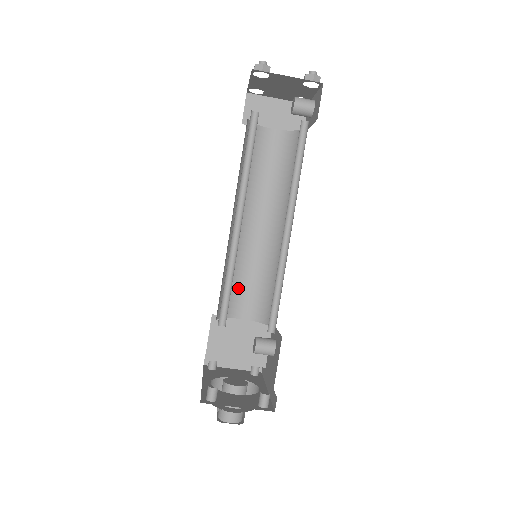
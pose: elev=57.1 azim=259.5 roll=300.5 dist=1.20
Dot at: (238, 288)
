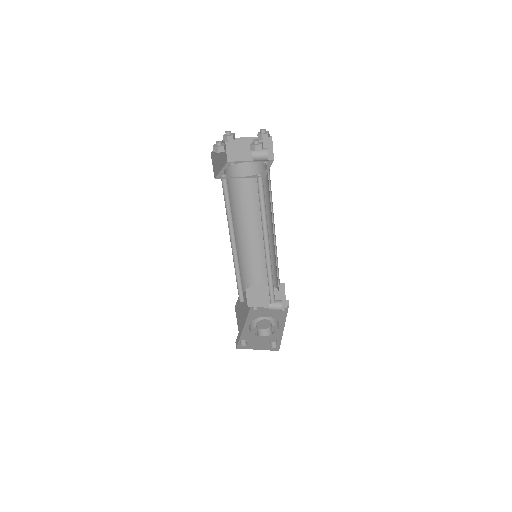
Dot at: (255, 268)
